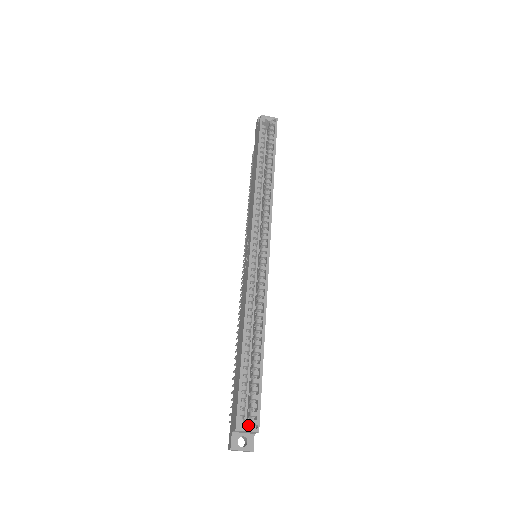
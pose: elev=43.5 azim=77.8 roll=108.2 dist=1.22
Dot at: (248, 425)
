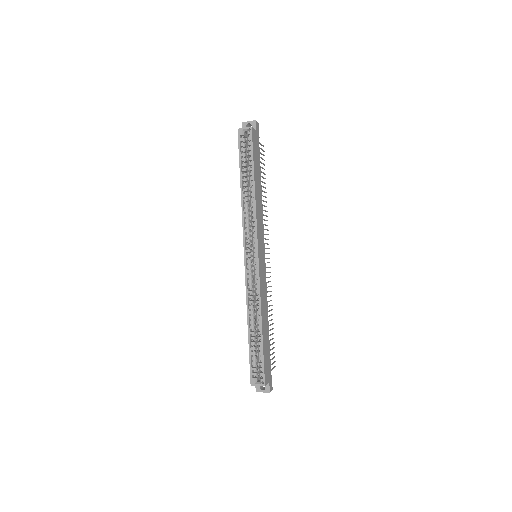
Dot at: occluded
